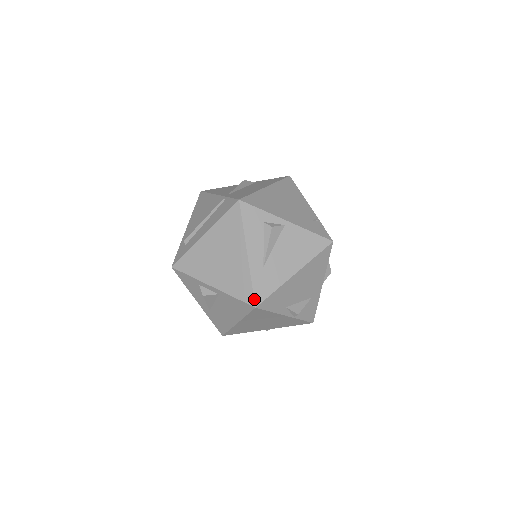
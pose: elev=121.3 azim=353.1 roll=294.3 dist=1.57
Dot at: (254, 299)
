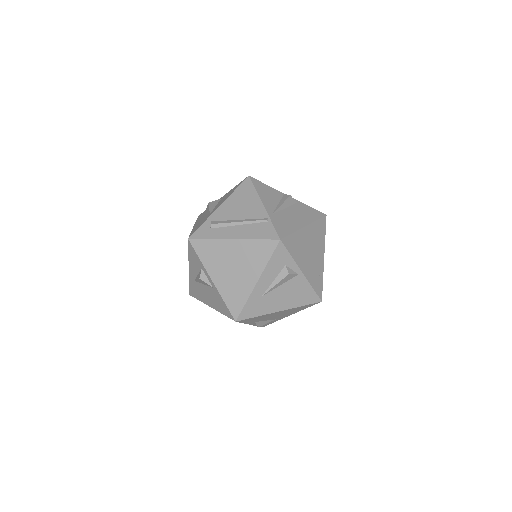
Dot at: (239, 315)
